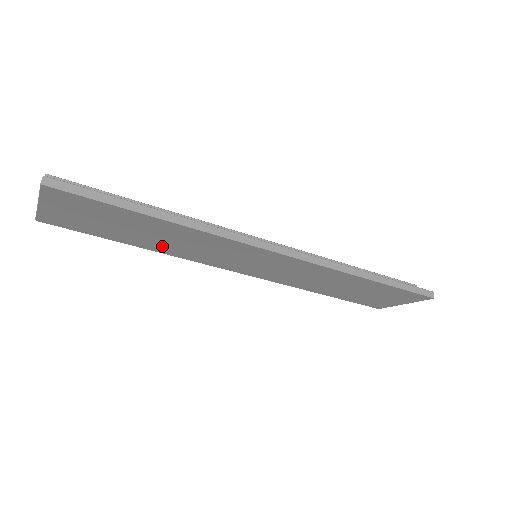
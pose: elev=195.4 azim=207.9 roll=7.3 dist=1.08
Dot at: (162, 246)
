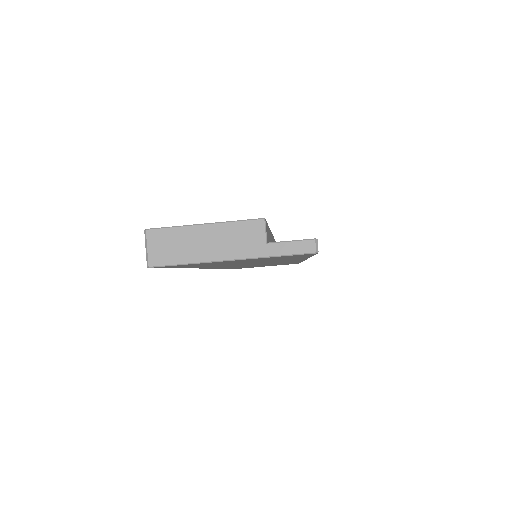
Dot at: occluded
